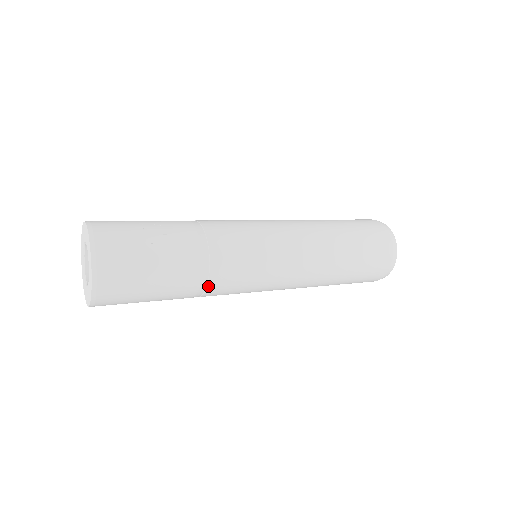
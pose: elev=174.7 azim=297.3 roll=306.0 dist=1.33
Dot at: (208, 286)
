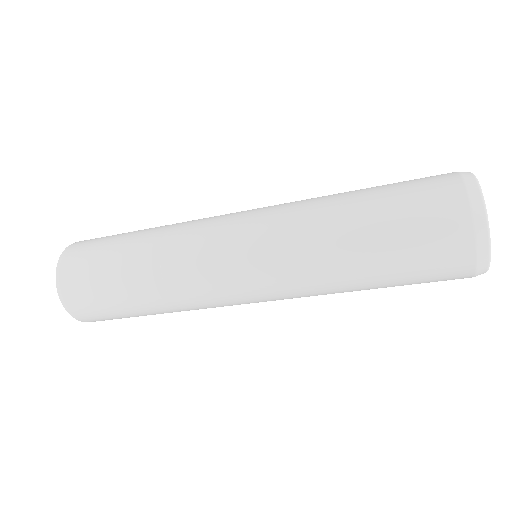
Dot at: (163, 242)
